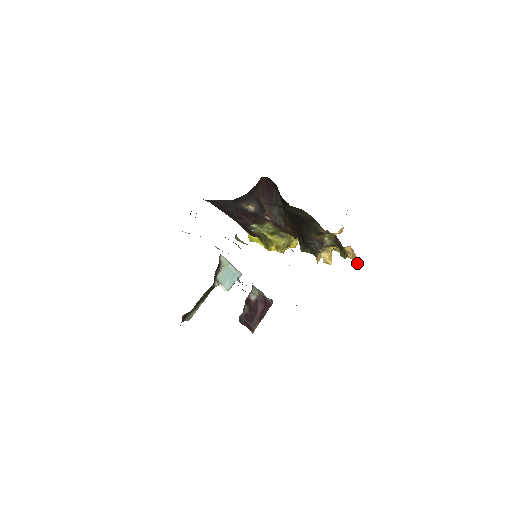
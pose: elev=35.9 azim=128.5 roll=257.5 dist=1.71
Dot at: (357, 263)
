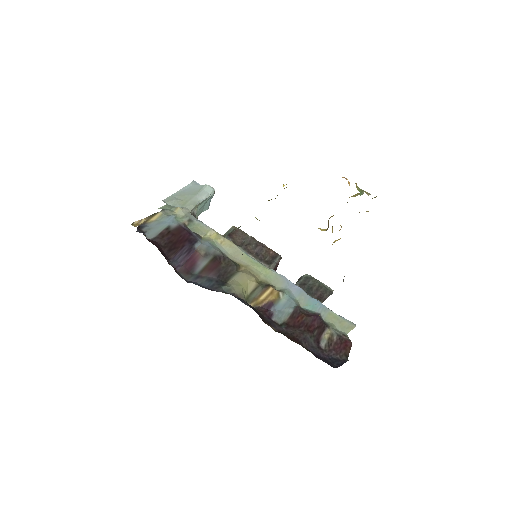
Dot at: occluded
